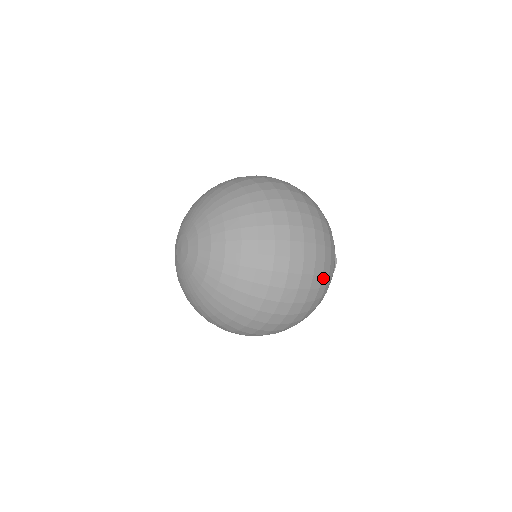
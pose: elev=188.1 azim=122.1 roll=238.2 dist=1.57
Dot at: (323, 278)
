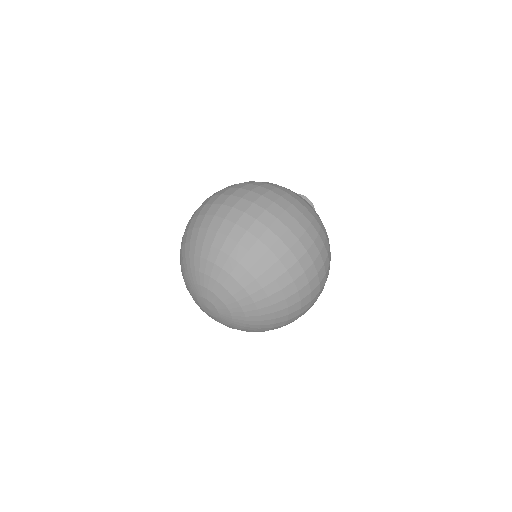
Dot at: occluded
